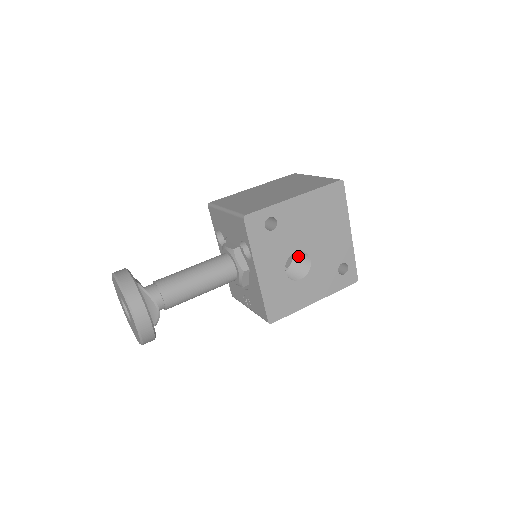
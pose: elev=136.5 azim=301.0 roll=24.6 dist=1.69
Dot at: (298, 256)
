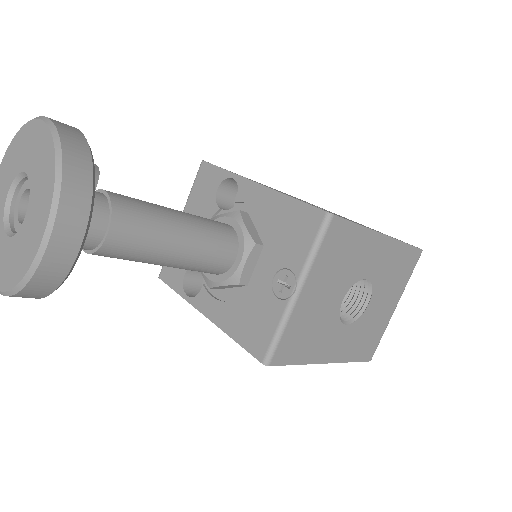
Dot at: occluded
